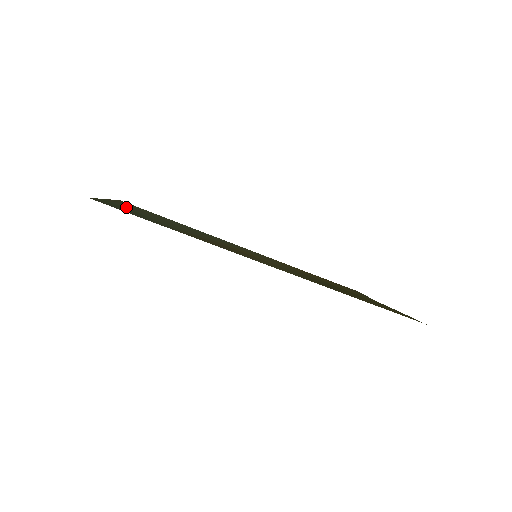
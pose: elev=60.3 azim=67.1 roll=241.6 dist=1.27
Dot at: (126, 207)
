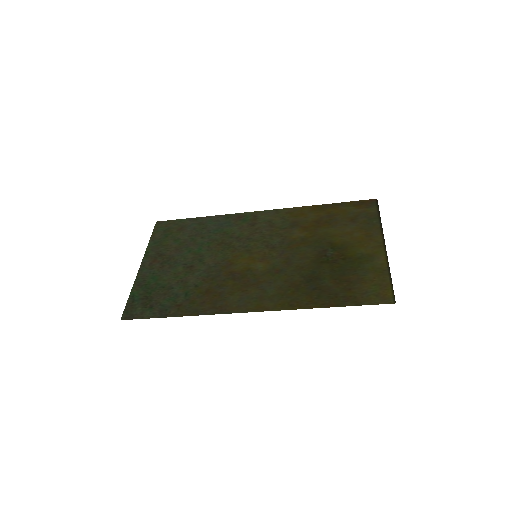
Dot at: (152, 273)
